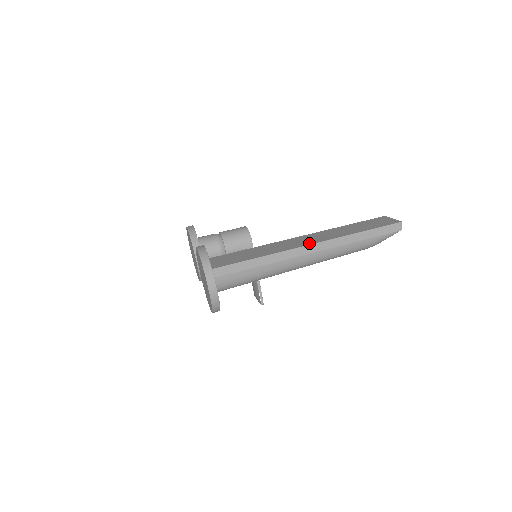
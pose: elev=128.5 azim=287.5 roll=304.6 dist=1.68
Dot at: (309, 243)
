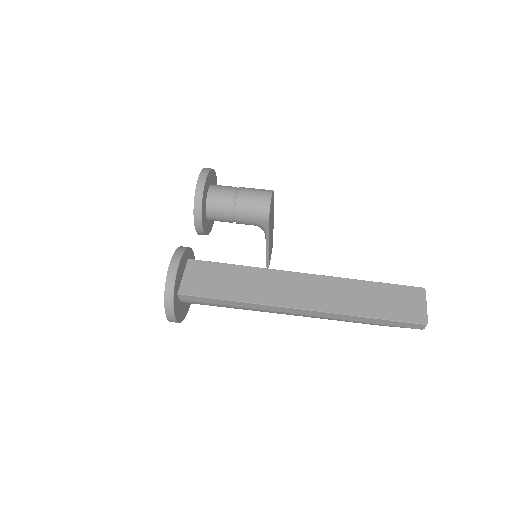
Dot at: (299, 304)
